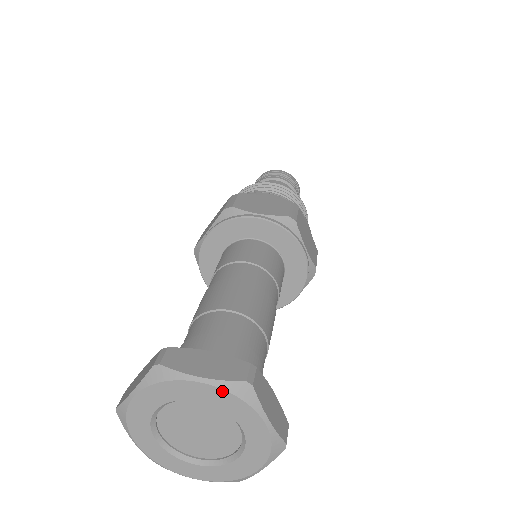
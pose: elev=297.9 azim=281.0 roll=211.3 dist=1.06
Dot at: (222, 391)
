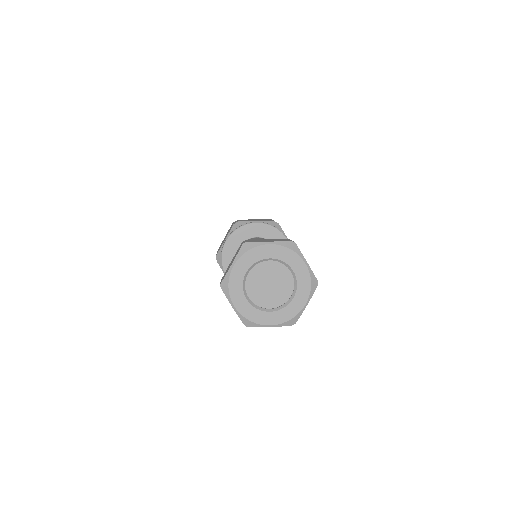
Dot at: (281, 247)
